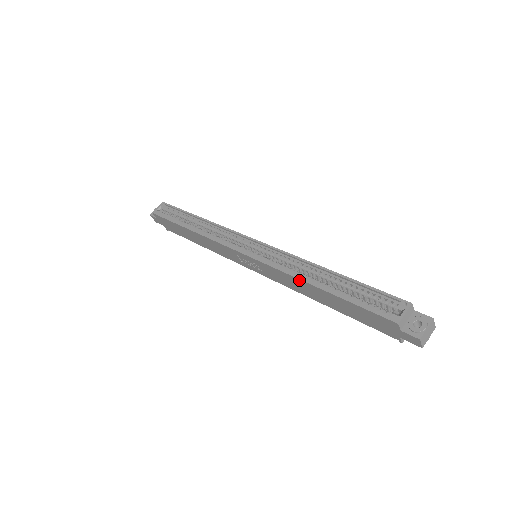
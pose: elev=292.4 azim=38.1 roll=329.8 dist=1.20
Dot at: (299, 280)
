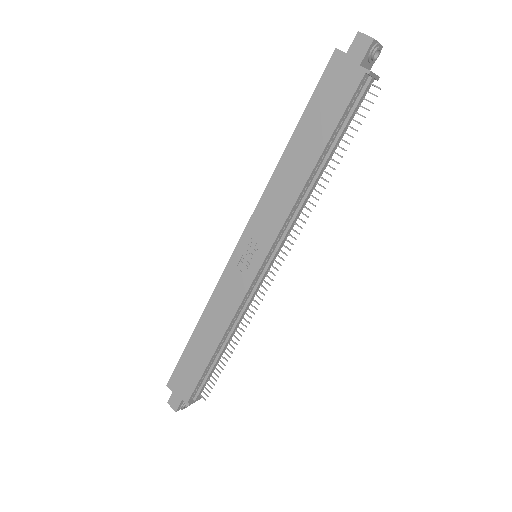
Dot at: (276, 172)
